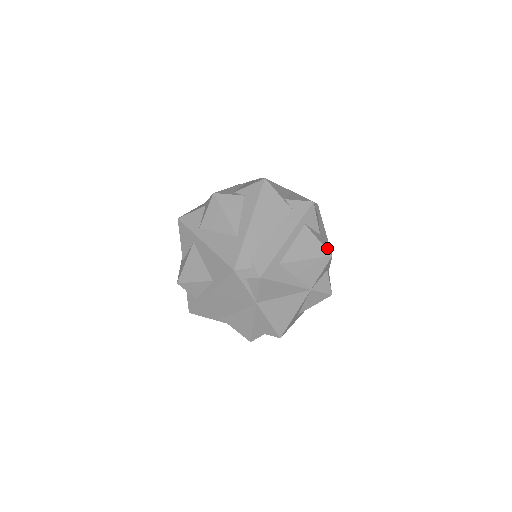
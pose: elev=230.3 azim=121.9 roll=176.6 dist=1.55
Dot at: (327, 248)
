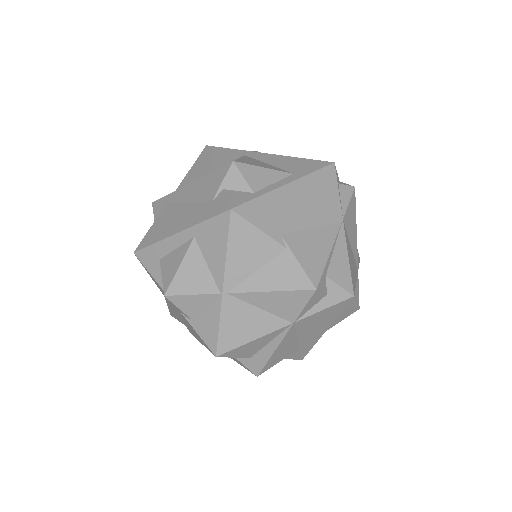
Dot at: occluded
